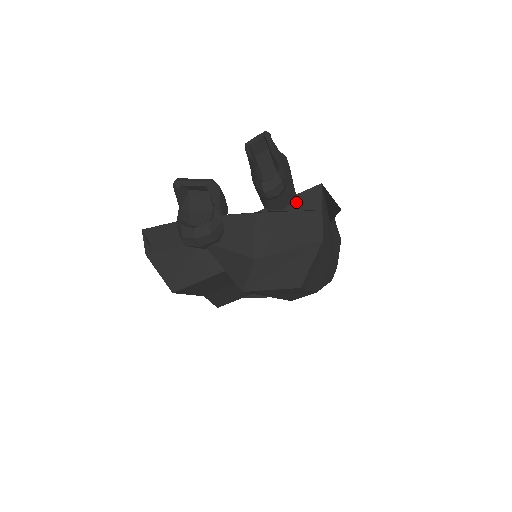
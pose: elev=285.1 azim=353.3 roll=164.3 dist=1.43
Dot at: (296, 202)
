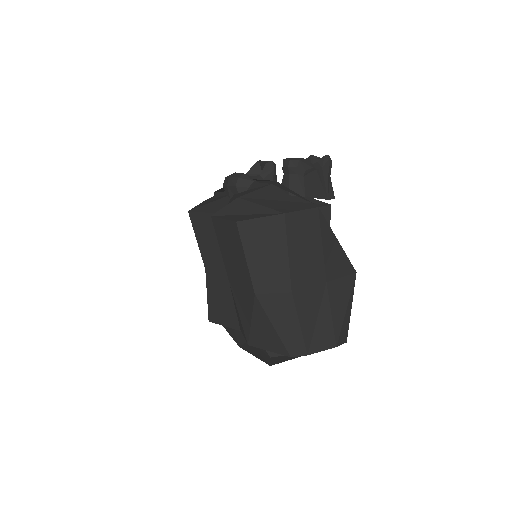
Dot at: (302, 199)
